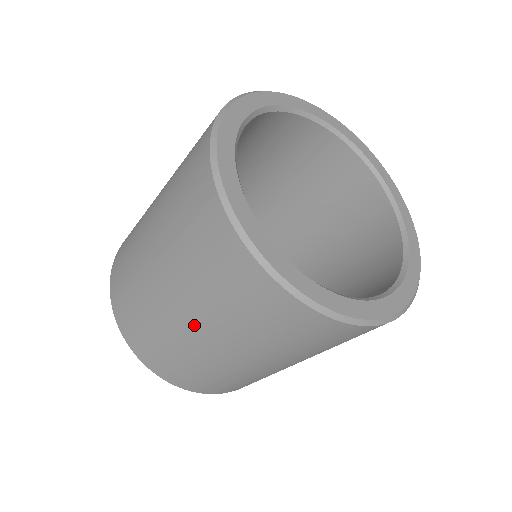
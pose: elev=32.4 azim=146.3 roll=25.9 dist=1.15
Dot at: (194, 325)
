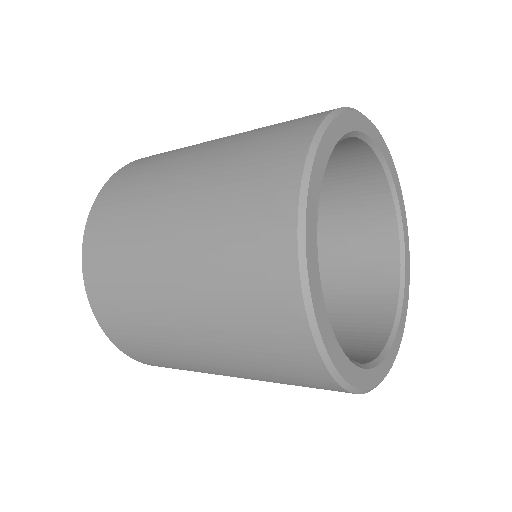
Dot at: (212, 361)
